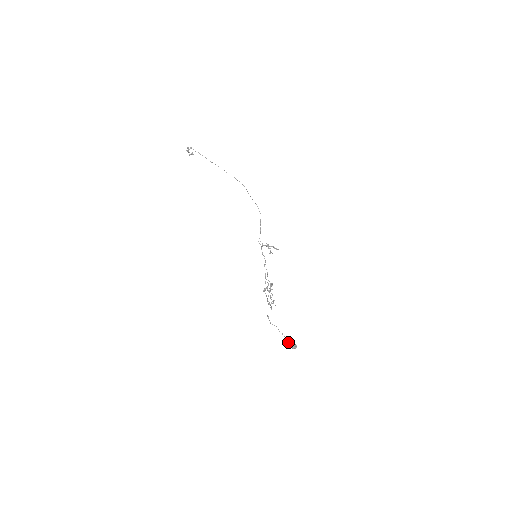
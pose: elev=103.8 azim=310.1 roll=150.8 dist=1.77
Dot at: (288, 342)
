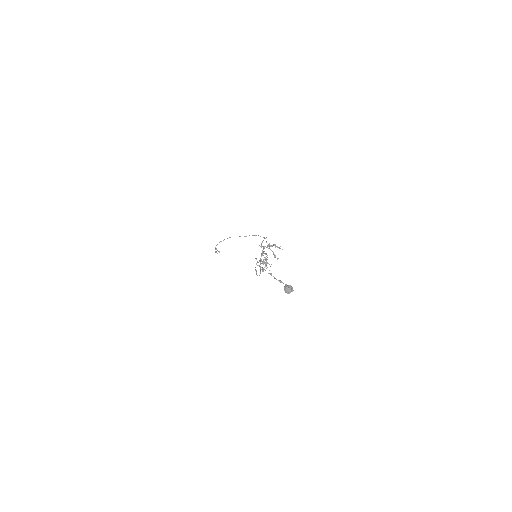
Dot at: occluded
